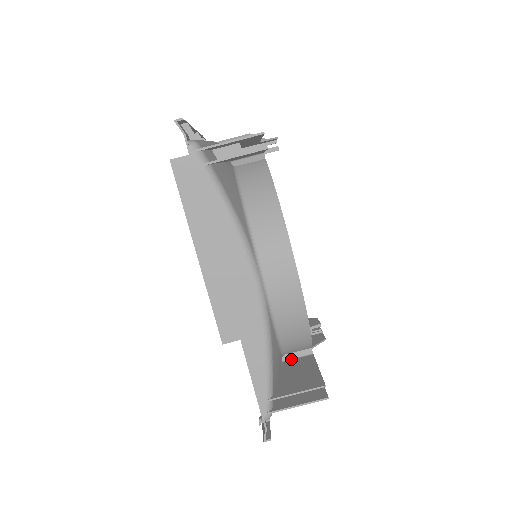
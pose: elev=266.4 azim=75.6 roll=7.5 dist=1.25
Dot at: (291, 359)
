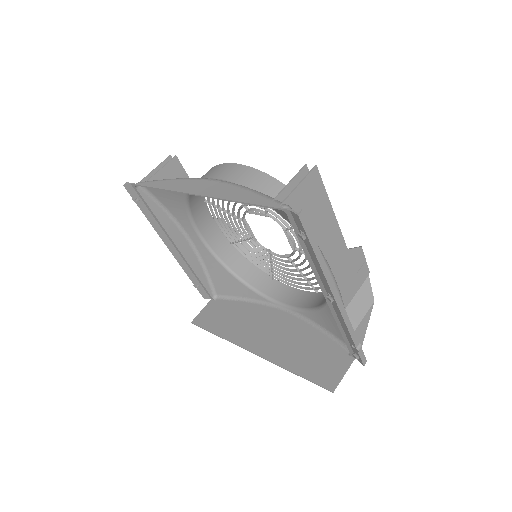
Dot at: occluded
